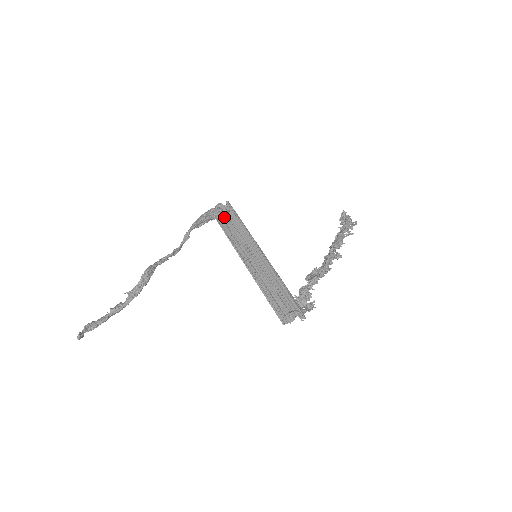
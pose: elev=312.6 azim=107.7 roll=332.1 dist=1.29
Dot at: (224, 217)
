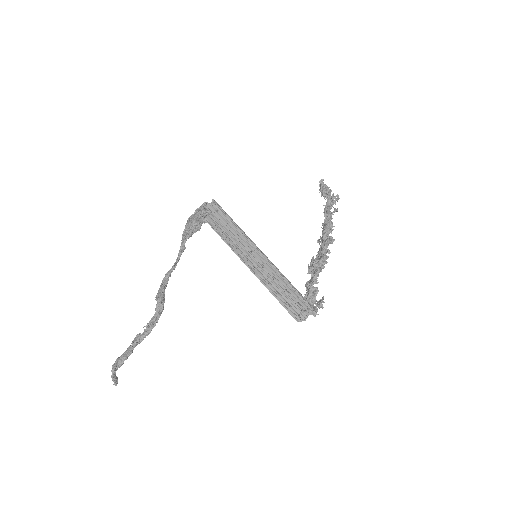
Dot at: (214, 218)
